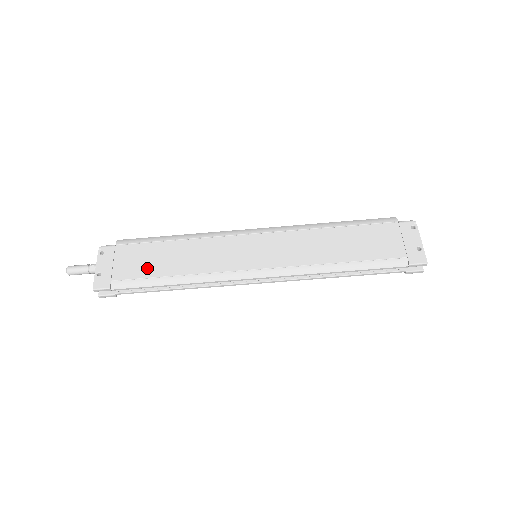
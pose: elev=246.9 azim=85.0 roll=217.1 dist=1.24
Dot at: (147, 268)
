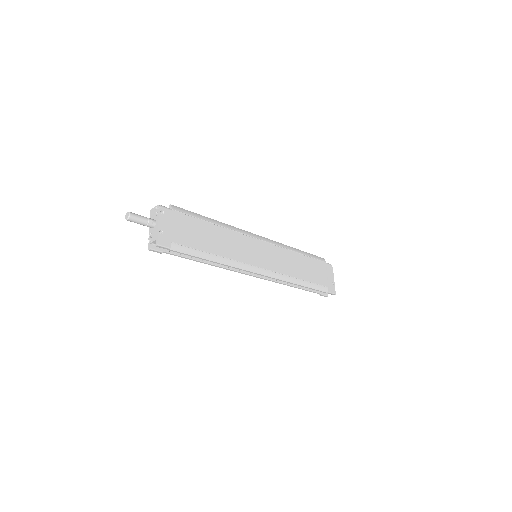
Dot at: (196, 240)
